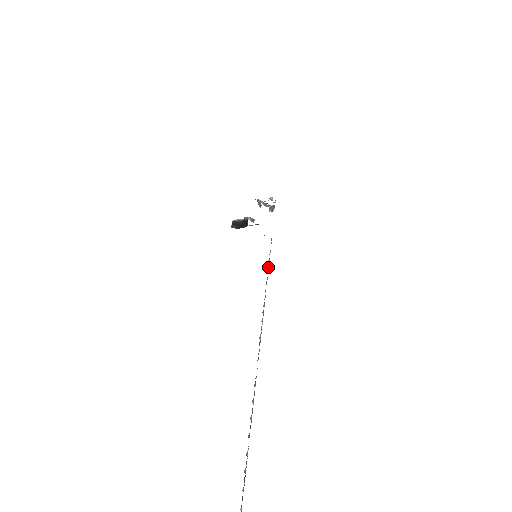
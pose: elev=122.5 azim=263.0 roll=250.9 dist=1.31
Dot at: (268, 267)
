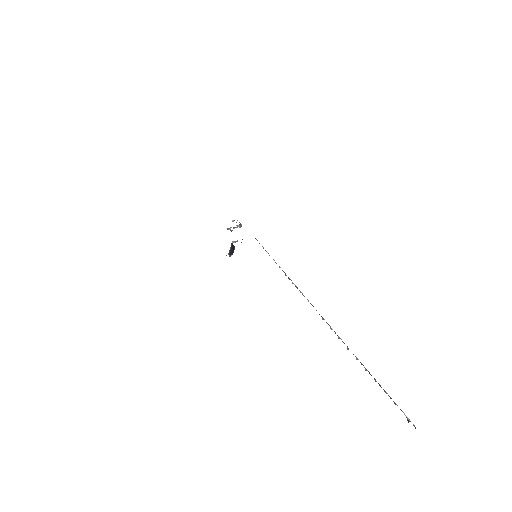
Dot at: (269, 255)
